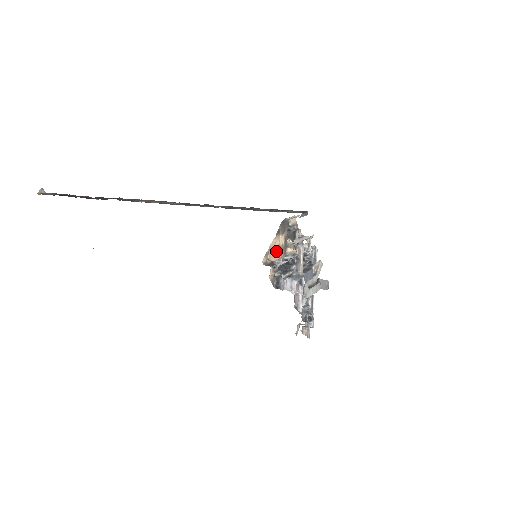
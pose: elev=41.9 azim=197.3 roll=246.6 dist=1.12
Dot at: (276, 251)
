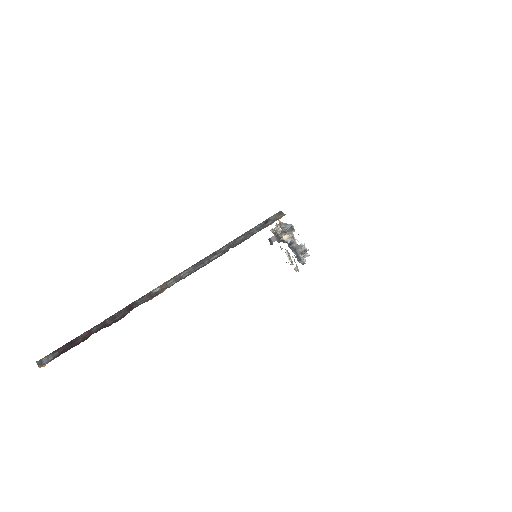
Dot at: occluded
